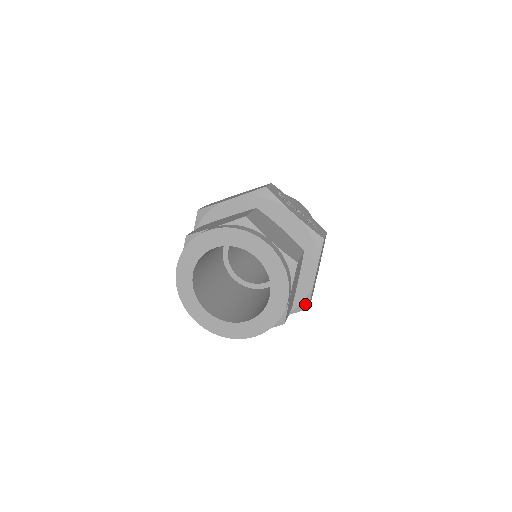
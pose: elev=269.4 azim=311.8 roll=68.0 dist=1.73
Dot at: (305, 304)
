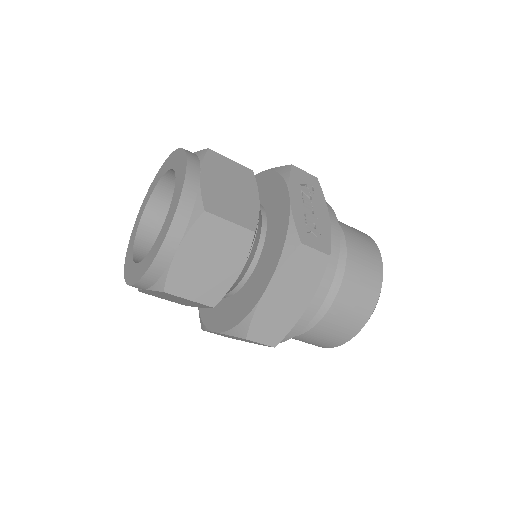
Dot at: (244, 328)
